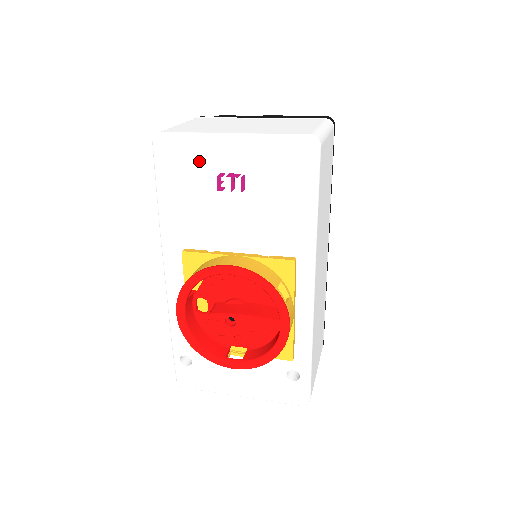
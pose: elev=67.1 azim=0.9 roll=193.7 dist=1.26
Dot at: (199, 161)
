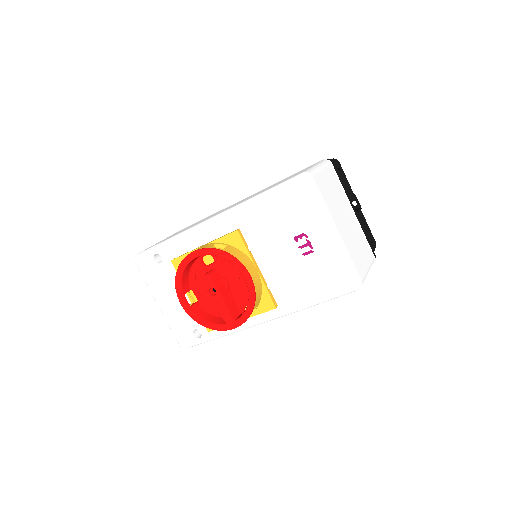
Dot at: (307, 216)
